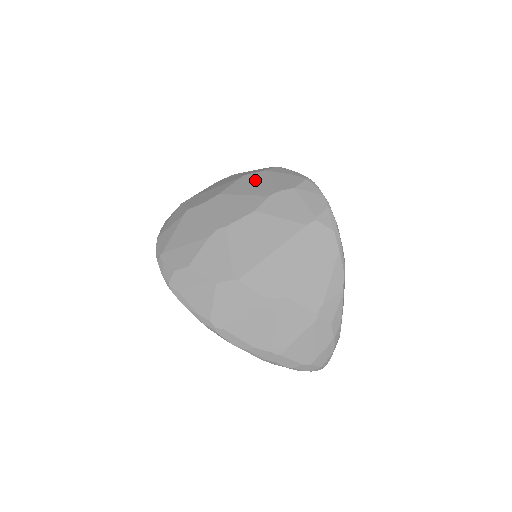
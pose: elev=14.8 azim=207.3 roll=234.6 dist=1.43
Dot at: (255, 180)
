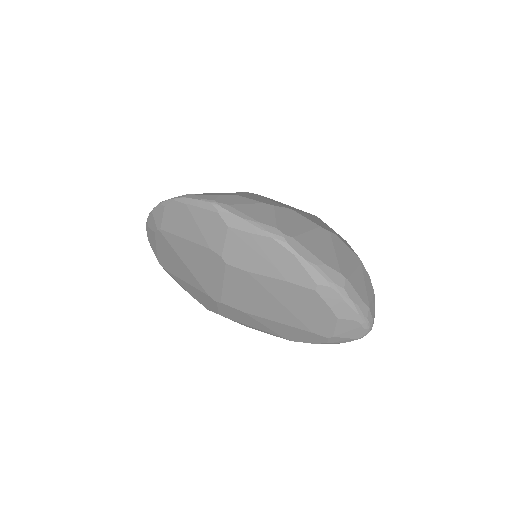
Dot at: occluded
